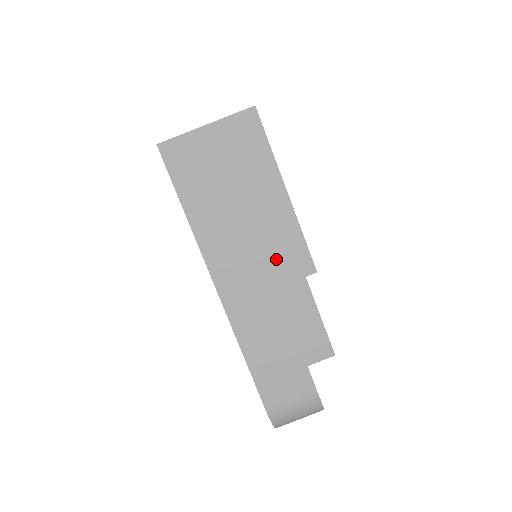
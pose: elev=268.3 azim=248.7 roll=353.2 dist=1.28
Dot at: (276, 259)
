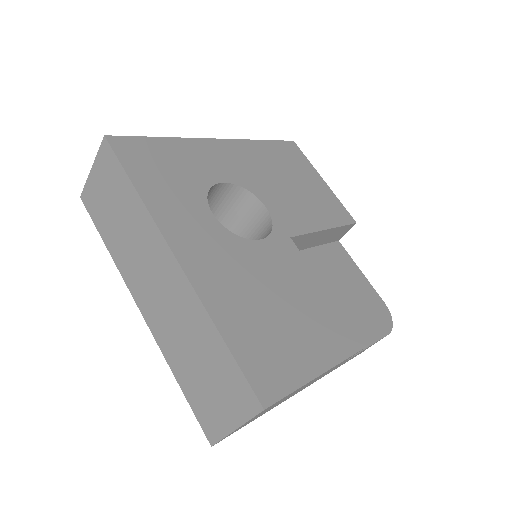
Dot at: occluded
